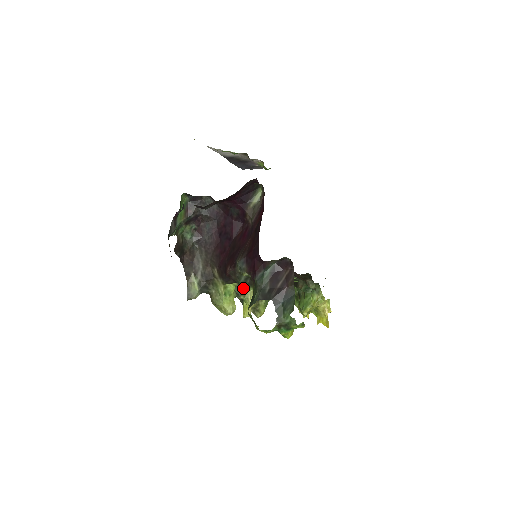
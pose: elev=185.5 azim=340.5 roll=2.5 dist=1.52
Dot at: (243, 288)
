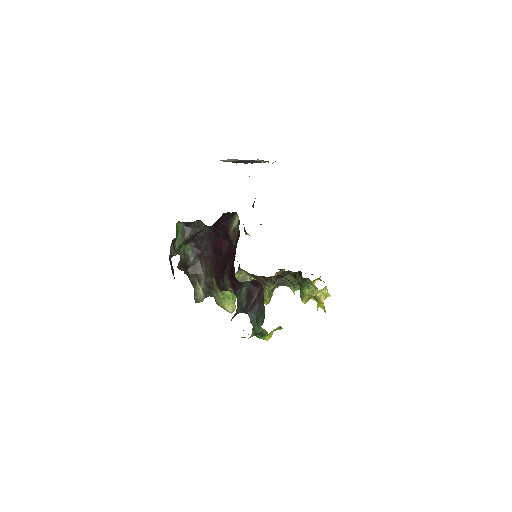
Dot at: occluded
